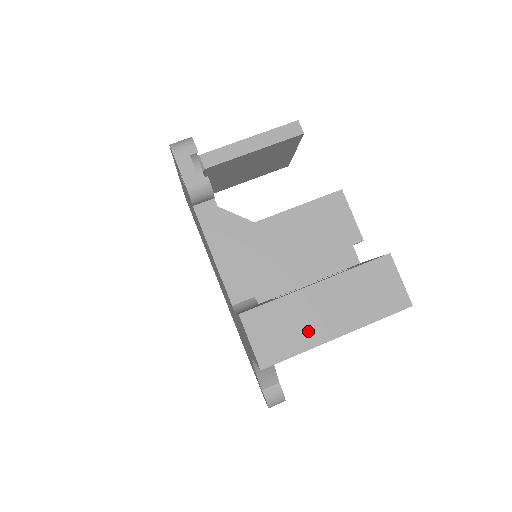
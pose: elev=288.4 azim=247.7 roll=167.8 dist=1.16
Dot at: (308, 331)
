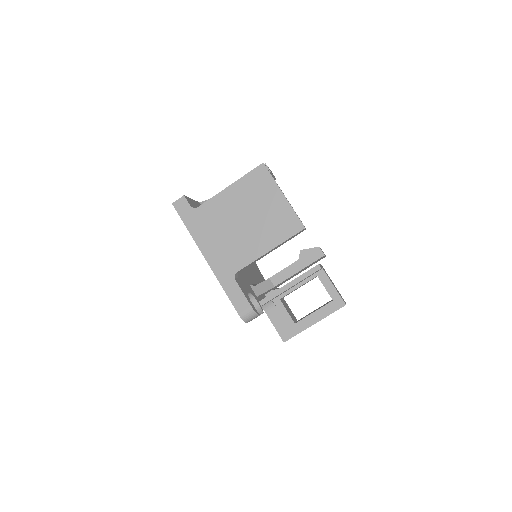
Dot at: occluded
